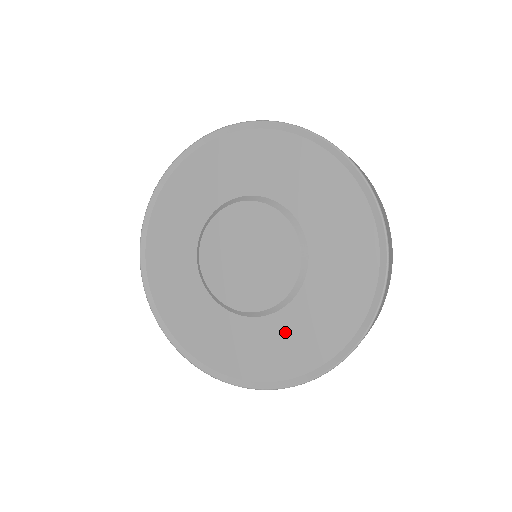
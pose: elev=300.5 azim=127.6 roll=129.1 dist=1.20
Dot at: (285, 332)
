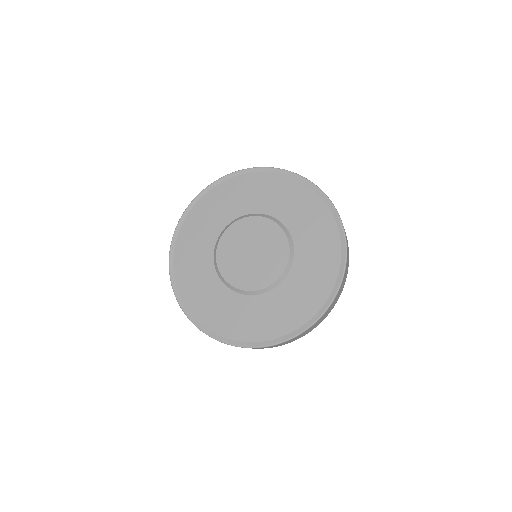
Dot at: (253, 310)
